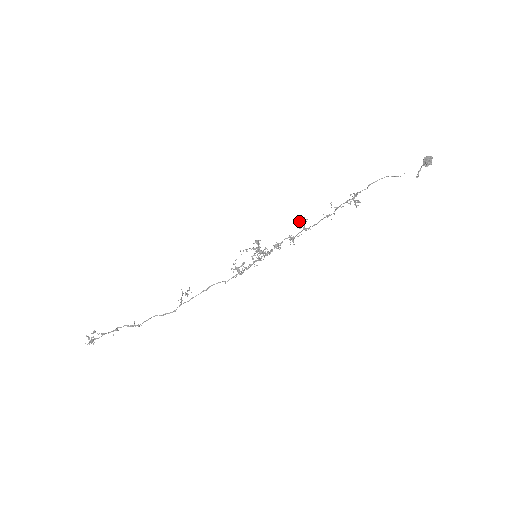
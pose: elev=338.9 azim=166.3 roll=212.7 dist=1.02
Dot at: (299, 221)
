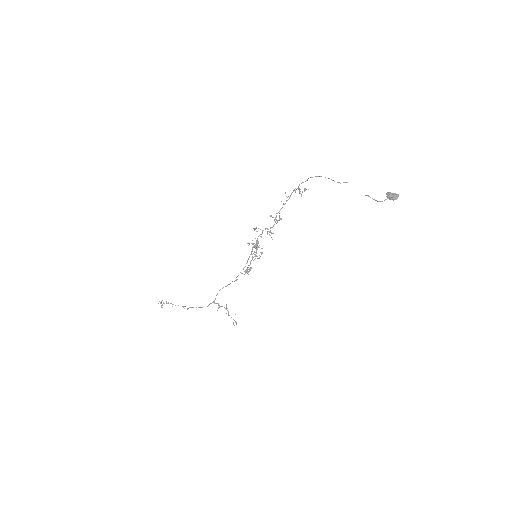
Dot at: (278, 220)
